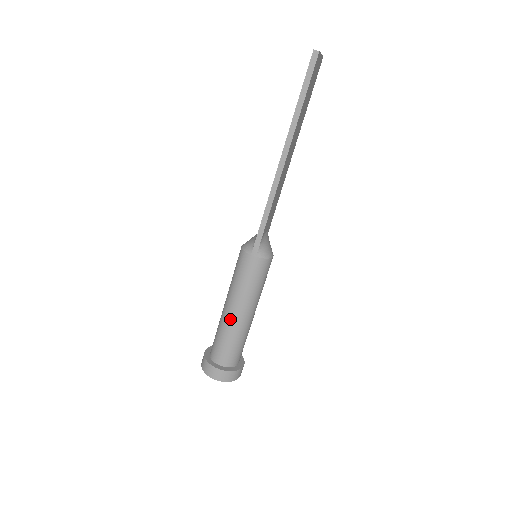
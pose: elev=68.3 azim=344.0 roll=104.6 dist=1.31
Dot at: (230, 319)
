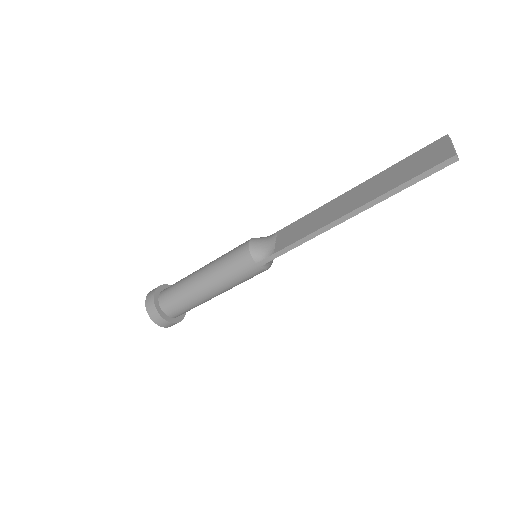
Dot at: (200, 293)
